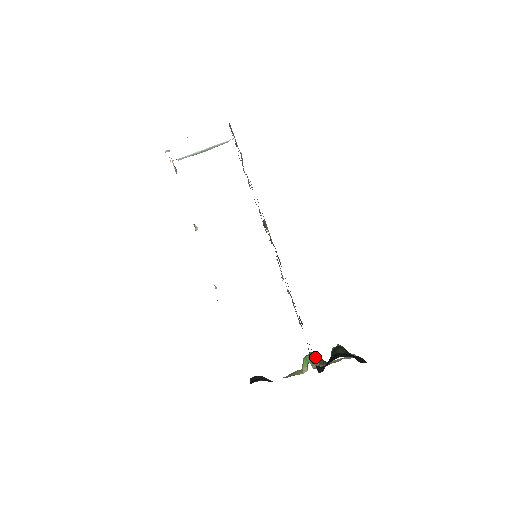
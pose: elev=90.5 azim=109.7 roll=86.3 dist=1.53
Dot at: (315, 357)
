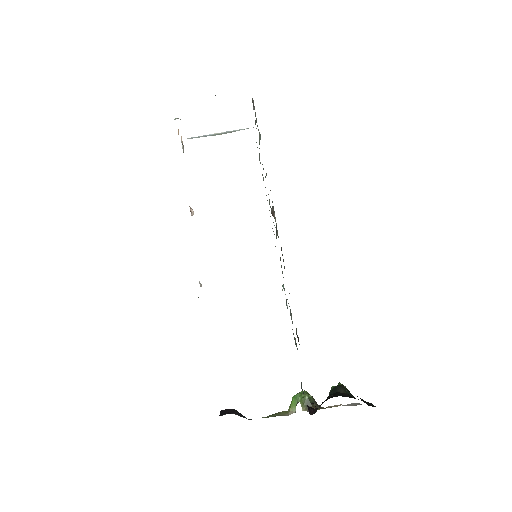
Dot at: (308, 396)
